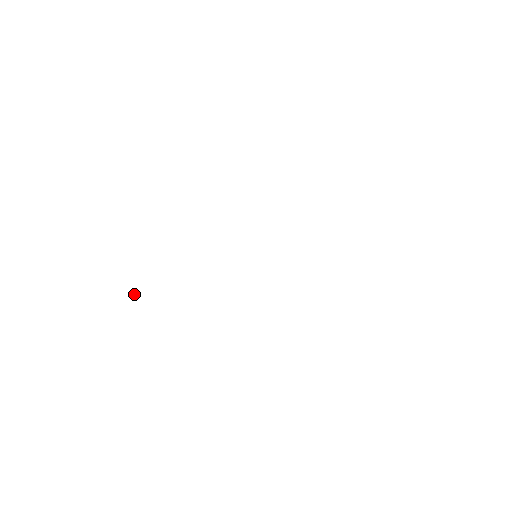
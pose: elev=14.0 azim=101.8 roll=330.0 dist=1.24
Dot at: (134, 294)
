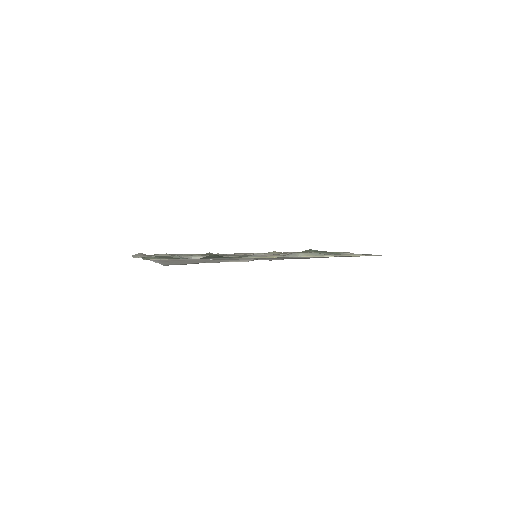
Dot at: occluded
